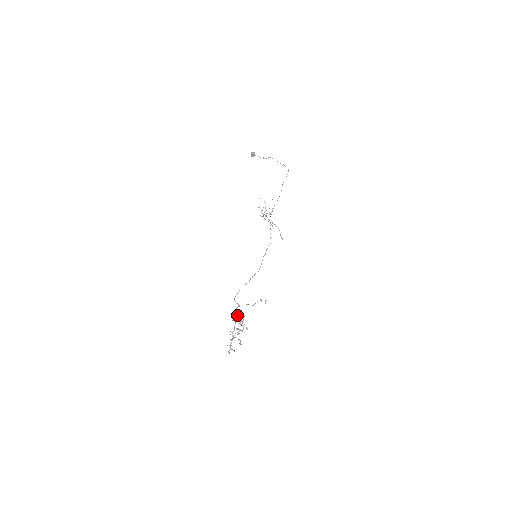
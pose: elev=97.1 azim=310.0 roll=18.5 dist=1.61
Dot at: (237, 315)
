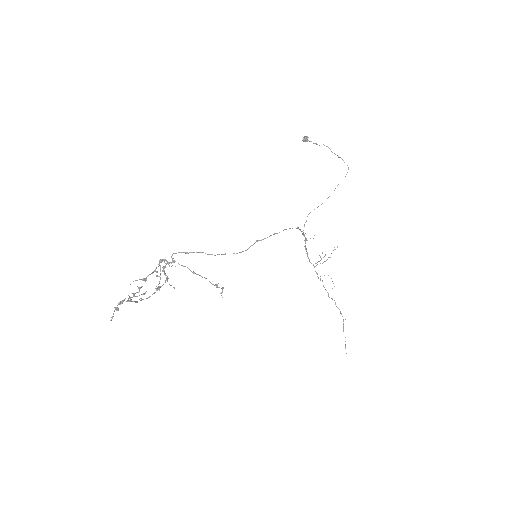
Dot at: (165, 280)
